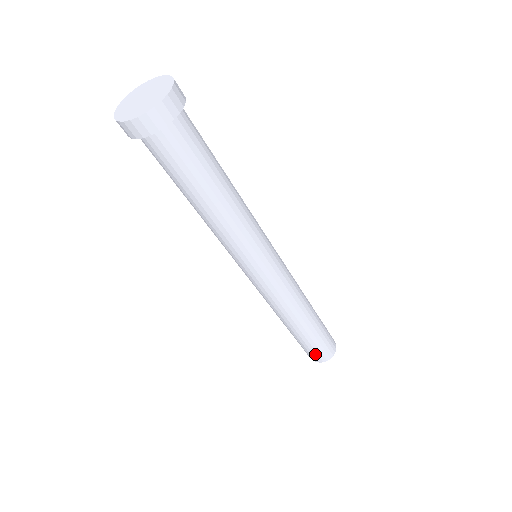
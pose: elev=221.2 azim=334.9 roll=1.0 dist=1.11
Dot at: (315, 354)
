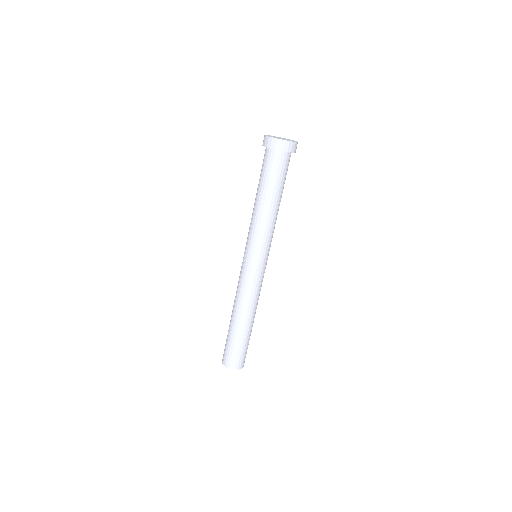
Dot at: (230, 356)
